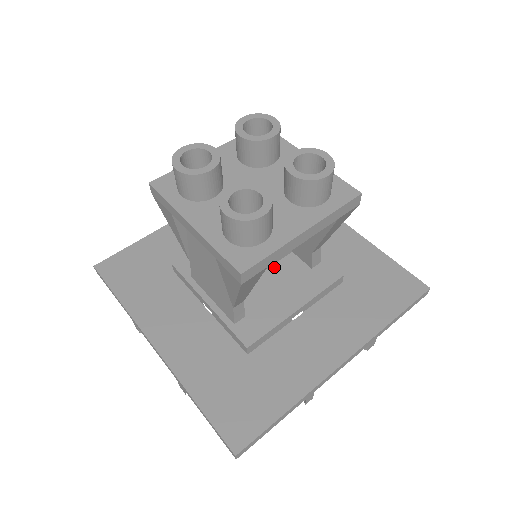
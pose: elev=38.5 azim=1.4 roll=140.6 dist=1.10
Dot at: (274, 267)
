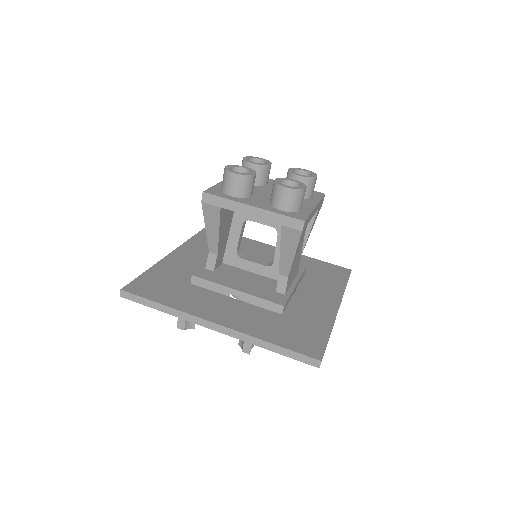
Dot at: (262, 276)
